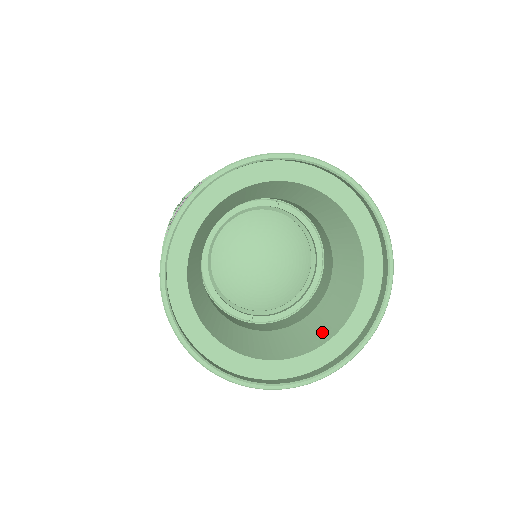
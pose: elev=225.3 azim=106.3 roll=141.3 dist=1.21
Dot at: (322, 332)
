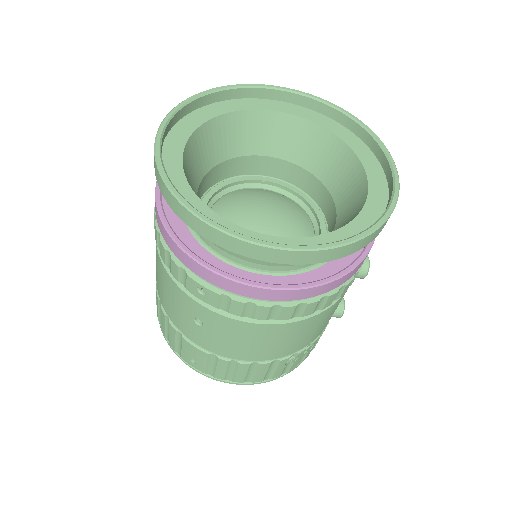
Dot at: occluded
